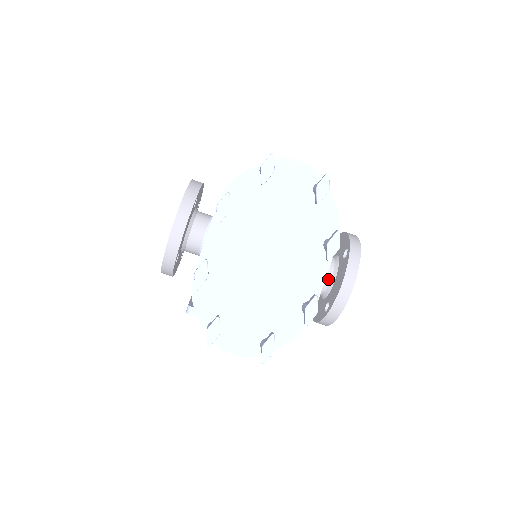
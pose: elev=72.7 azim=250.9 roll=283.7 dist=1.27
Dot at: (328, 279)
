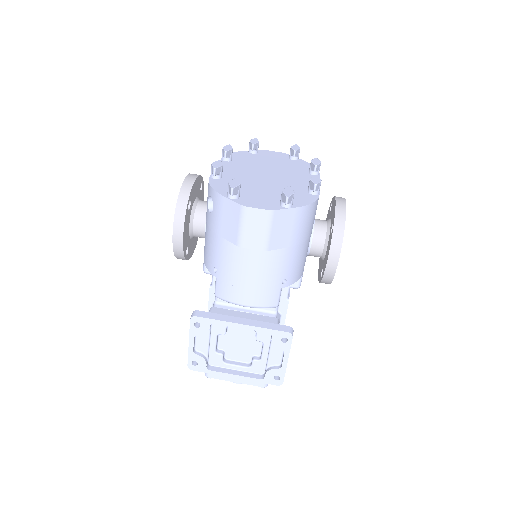
Dot at: (325, 223)
